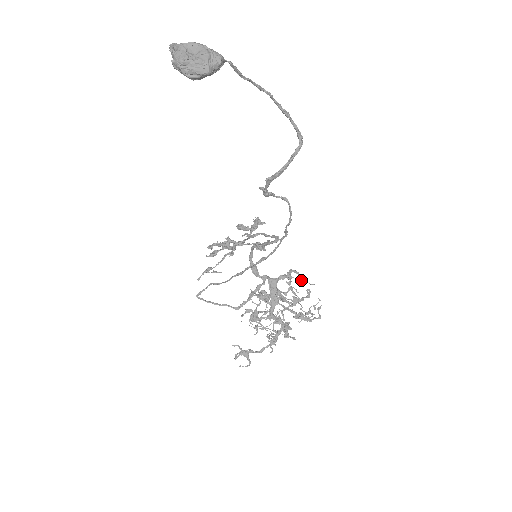
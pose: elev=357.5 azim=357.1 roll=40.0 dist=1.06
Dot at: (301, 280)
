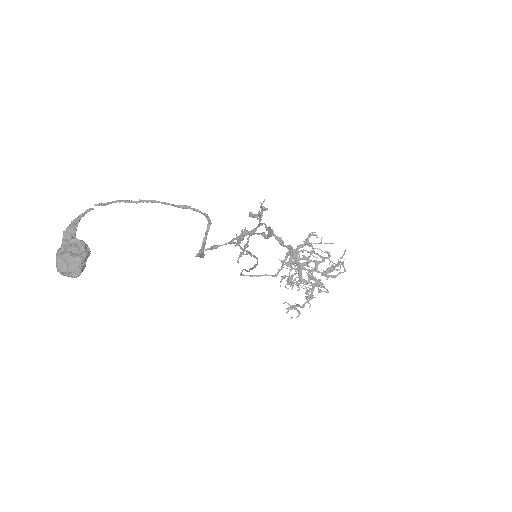
Dot at: (319, 243)
